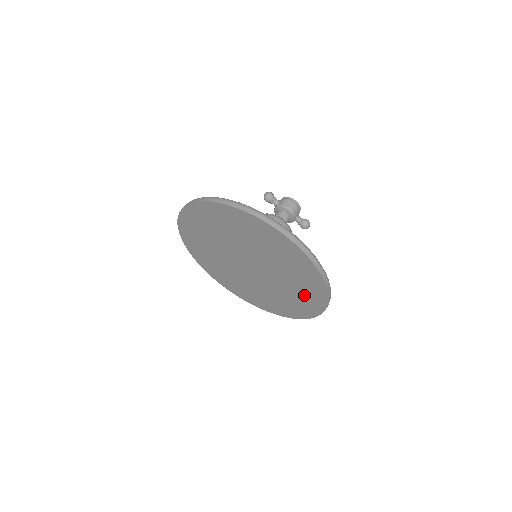
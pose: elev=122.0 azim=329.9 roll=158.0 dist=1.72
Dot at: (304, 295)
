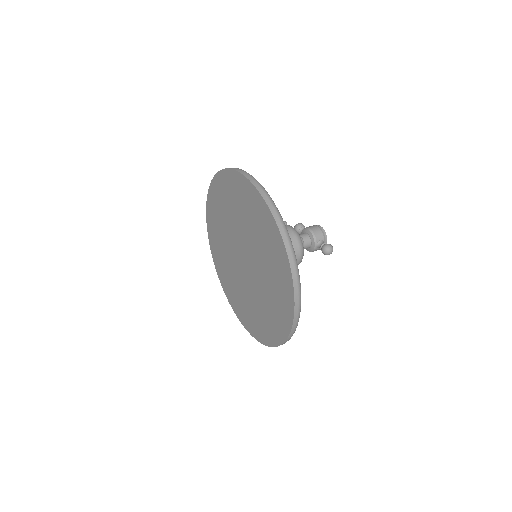
Dot at: (277, 273)
